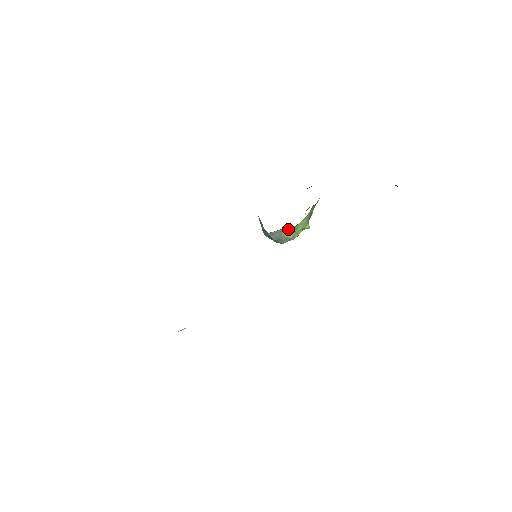
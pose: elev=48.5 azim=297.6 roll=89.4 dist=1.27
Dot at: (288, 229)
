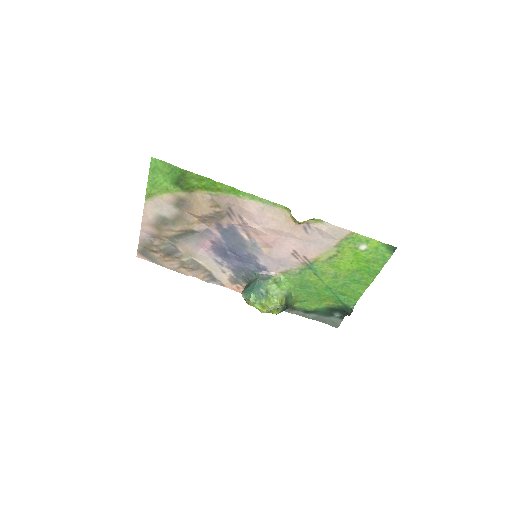
Dot at: (275, 279)
